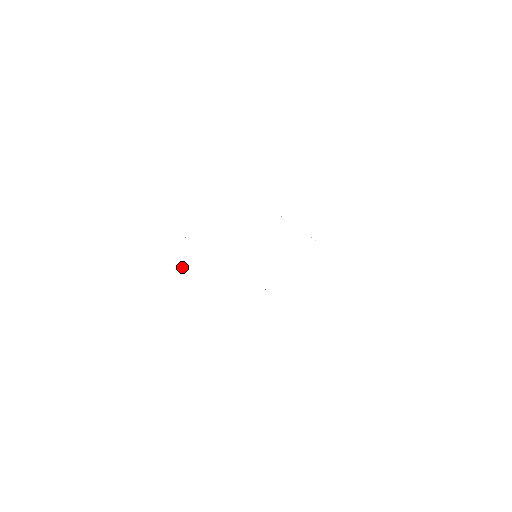
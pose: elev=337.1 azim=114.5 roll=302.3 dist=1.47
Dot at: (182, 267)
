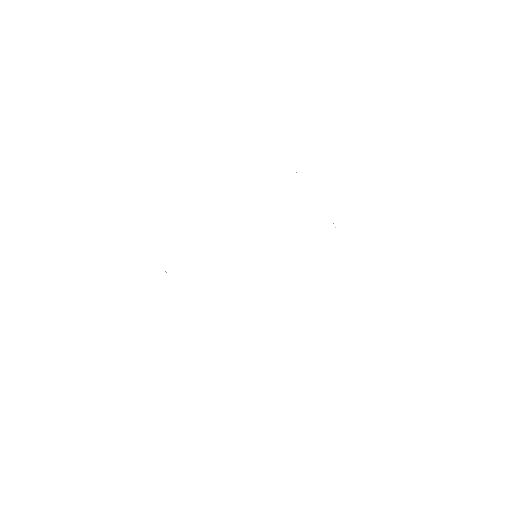
Dot at: (166, 272)
